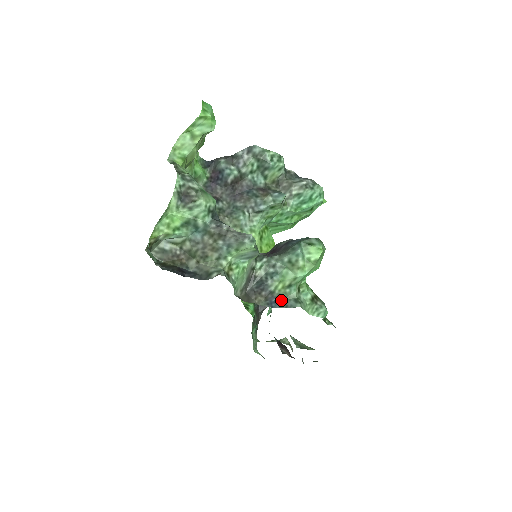
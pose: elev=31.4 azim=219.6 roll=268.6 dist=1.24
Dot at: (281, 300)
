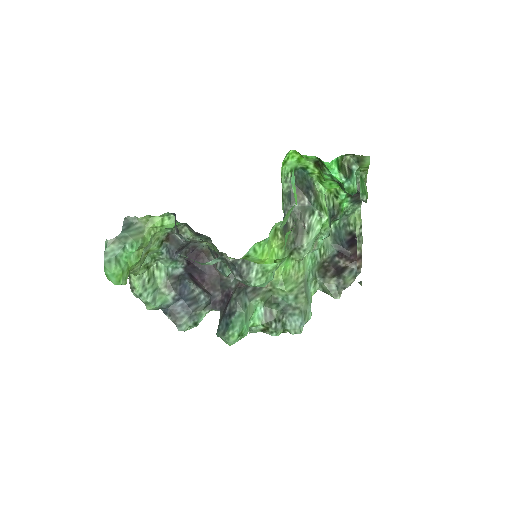
Dot at: occluded
